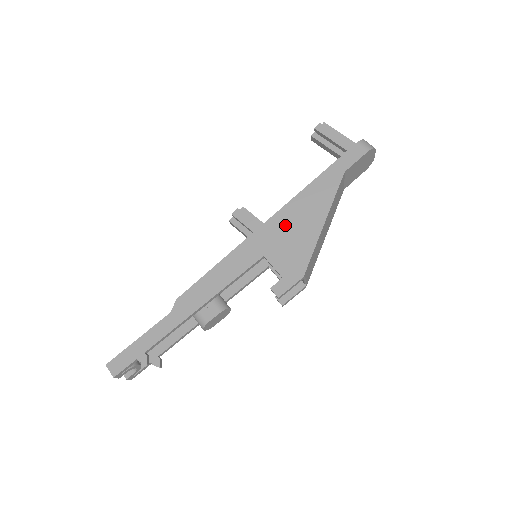
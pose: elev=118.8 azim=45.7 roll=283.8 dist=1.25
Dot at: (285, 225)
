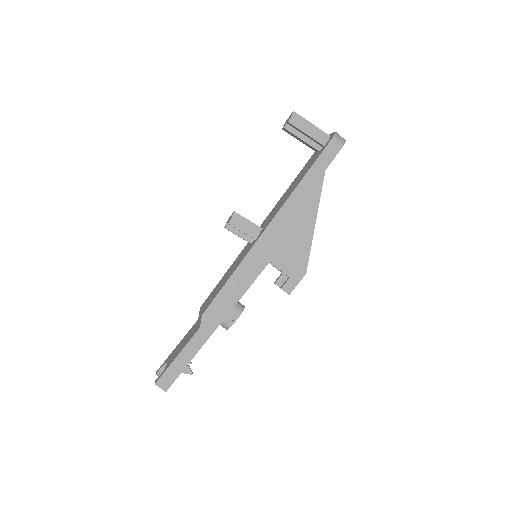
Dot at: (283, 230)
